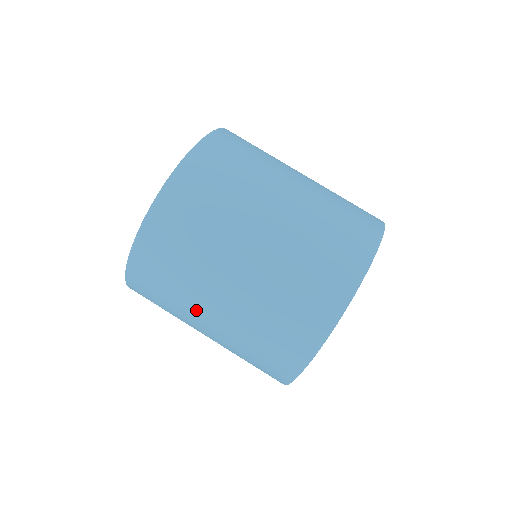
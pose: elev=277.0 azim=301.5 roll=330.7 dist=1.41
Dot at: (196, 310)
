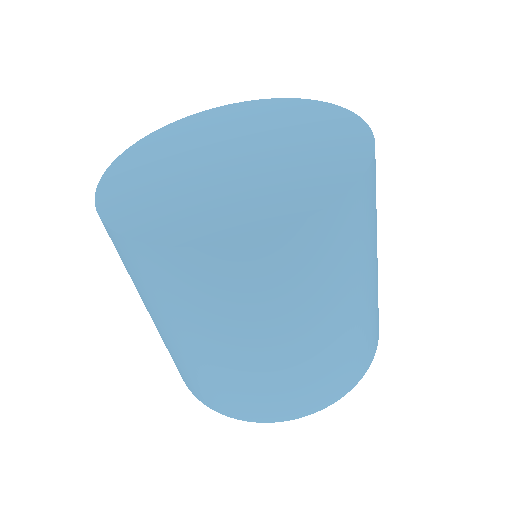
Dot at: (179, 328)
